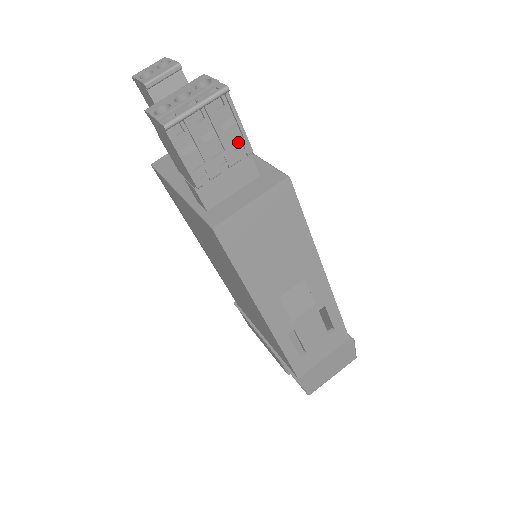
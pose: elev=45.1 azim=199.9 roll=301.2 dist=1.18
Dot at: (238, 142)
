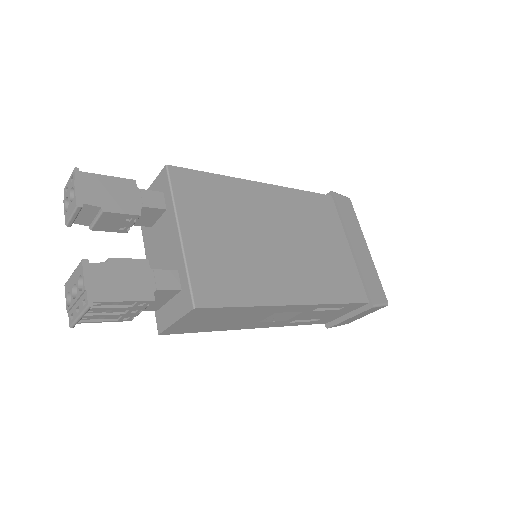
Dot at: (135, 304)
